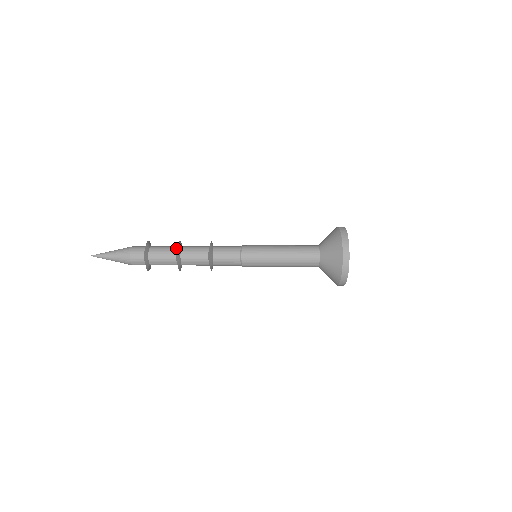
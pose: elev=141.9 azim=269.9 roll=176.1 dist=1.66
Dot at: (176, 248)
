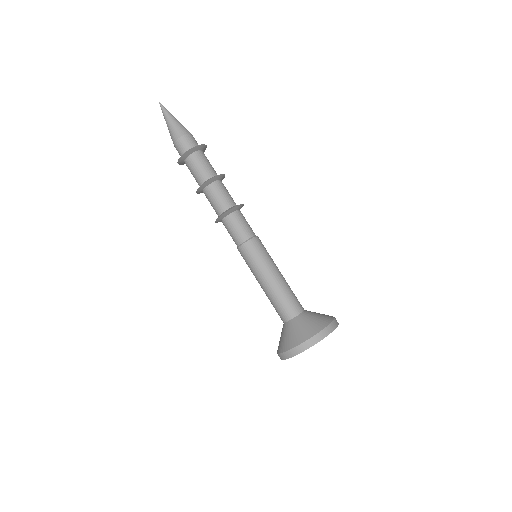
Dot at: (208, 178)
